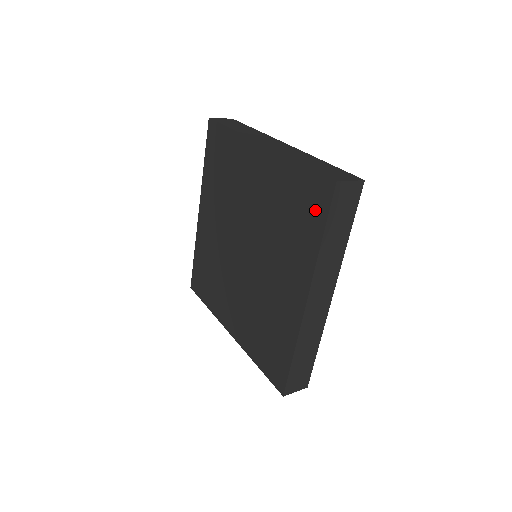
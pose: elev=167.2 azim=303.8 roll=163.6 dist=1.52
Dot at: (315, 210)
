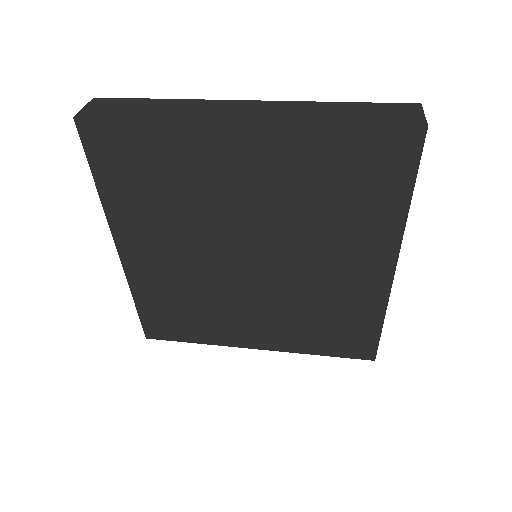
Dot at: (391, 172)
